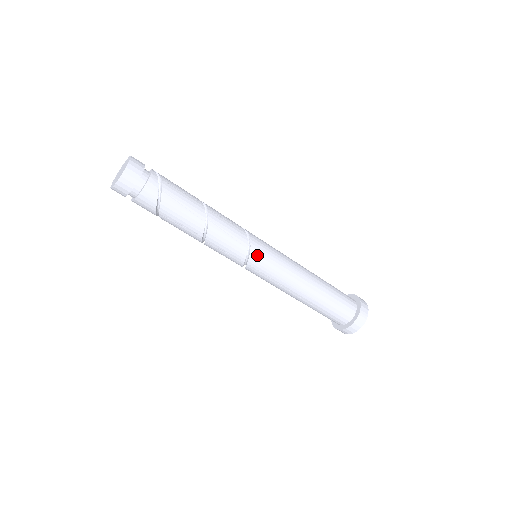
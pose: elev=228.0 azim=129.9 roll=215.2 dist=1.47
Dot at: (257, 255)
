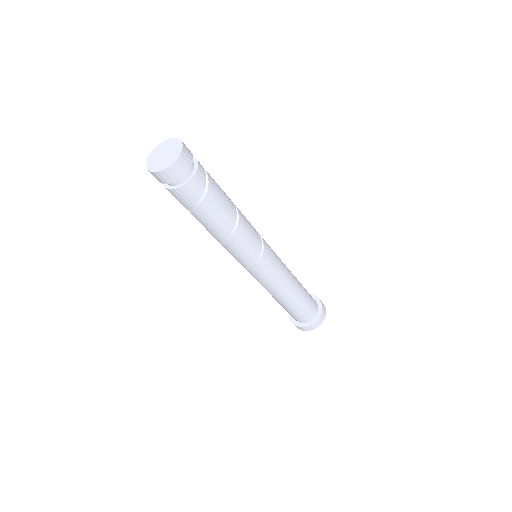
Dot at: (267, 251)
